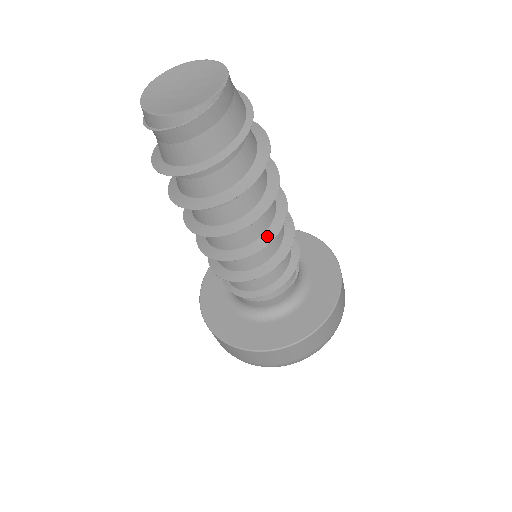
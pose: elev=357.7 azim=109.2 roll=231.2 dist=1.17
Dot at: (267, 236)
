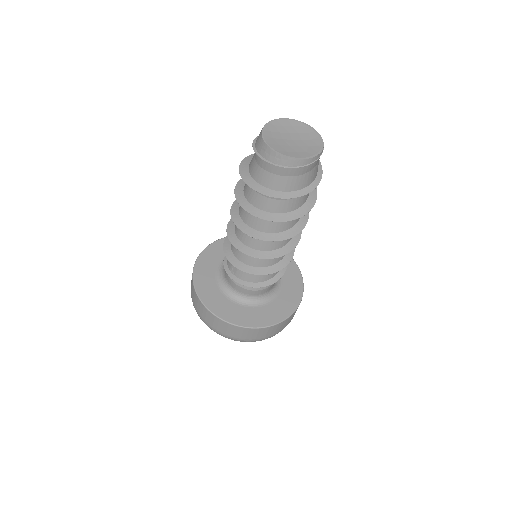
Dot at: (294, 240)
